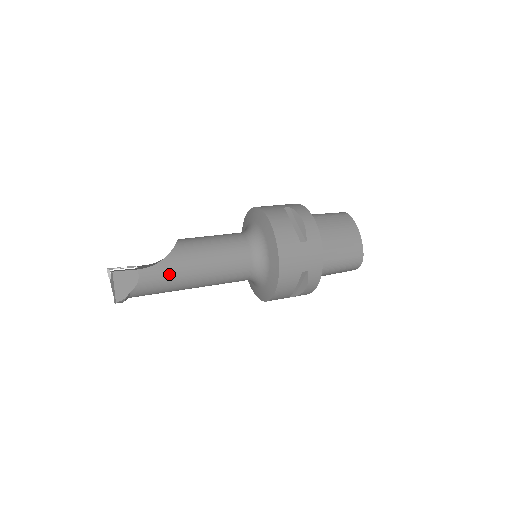
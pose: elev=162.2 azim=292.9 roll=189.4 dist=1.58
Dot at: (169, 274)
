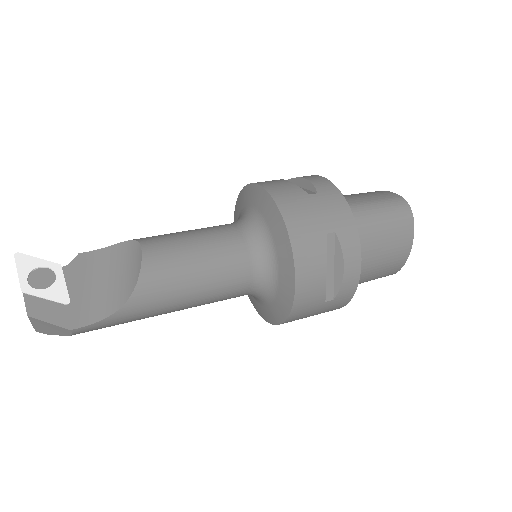
Dot at: (121, 323)
